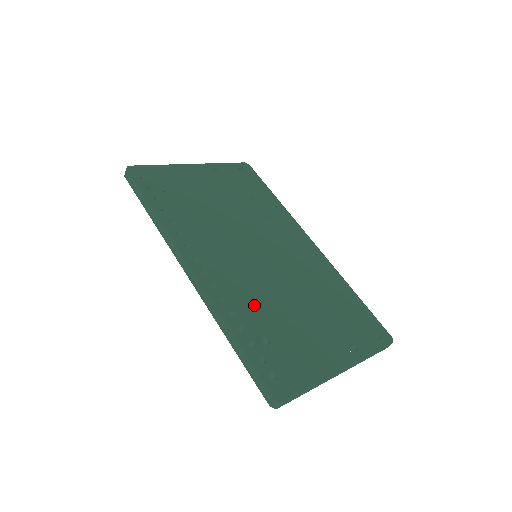
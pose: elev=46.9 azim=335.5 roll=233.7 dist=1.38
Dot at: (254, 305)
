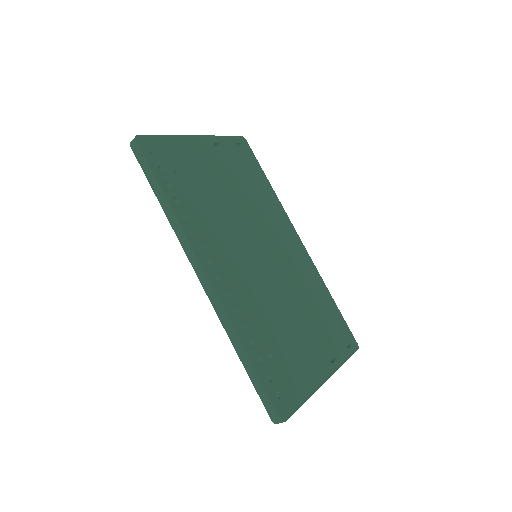
Dot at: (260, 317)
